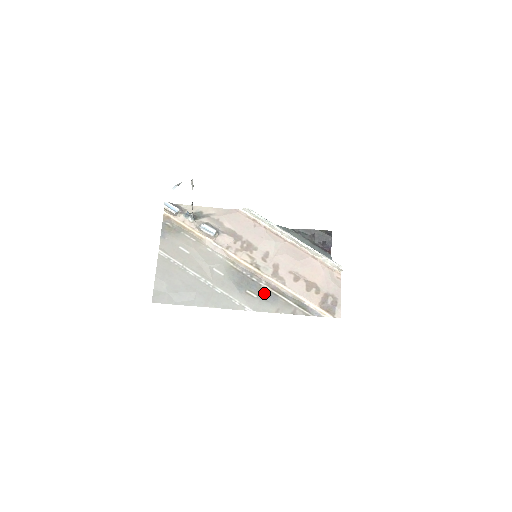
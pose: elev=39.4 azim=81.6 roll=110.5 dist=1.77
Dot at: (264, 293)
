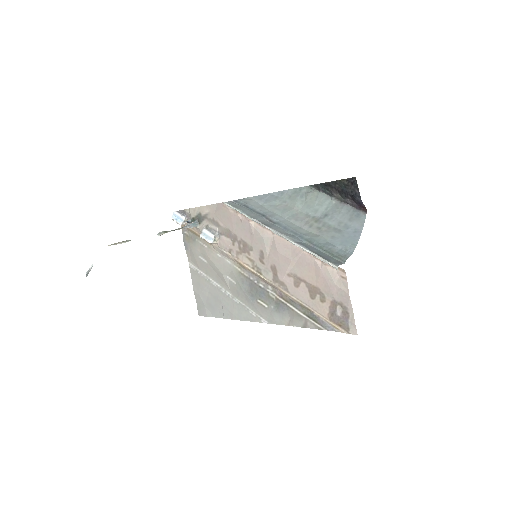
Dot at: (273, 302)
